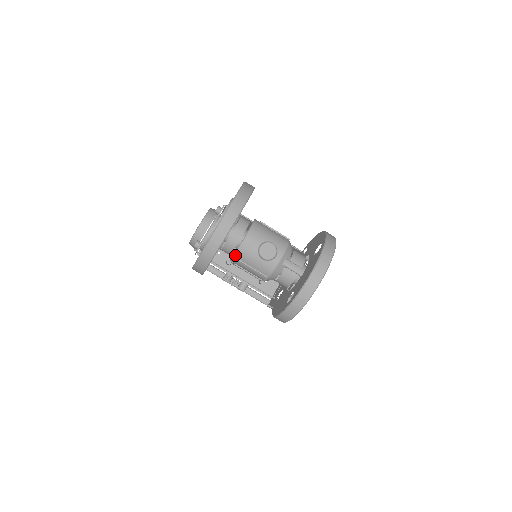
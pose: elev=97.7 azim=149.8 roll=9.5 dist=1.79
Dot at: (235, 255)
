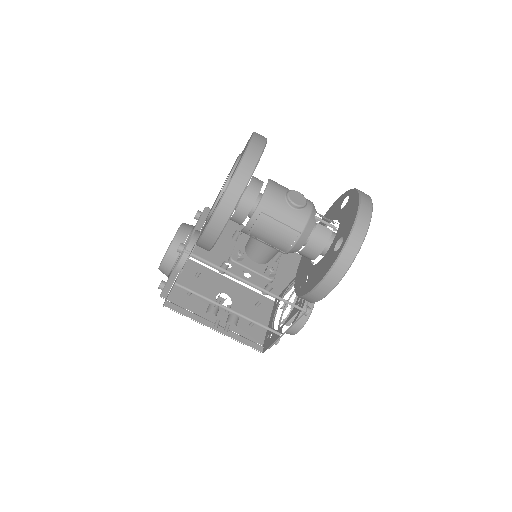
Dot at: (259, 207)
